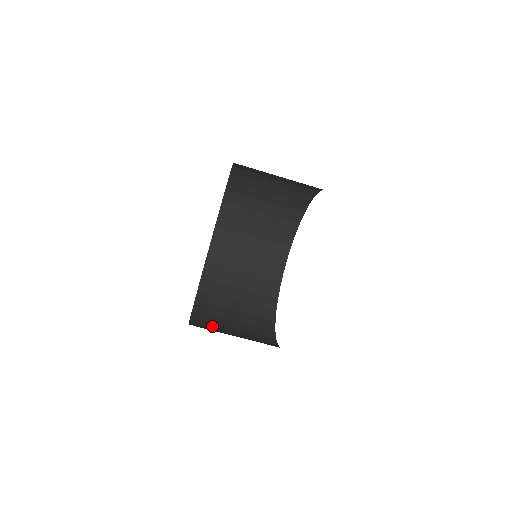
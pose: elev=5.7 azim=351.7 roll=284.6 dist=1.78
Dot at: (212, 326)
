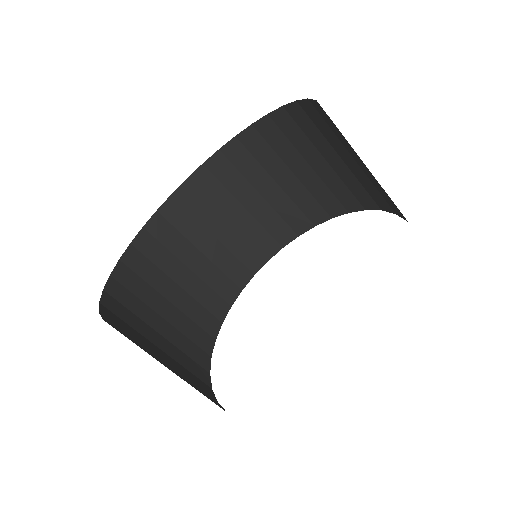
Dot at: (137, 343)
